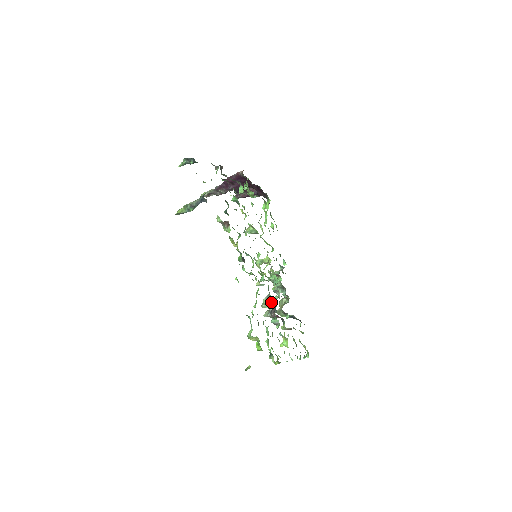
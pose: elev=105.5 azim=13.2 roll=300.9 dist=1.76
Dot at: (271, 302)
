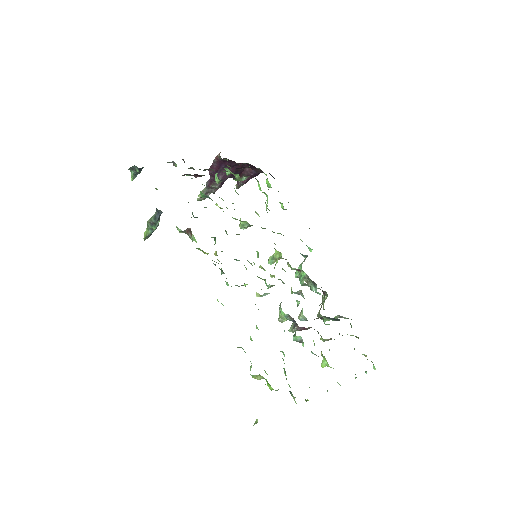
Dot at: (284, 313)
